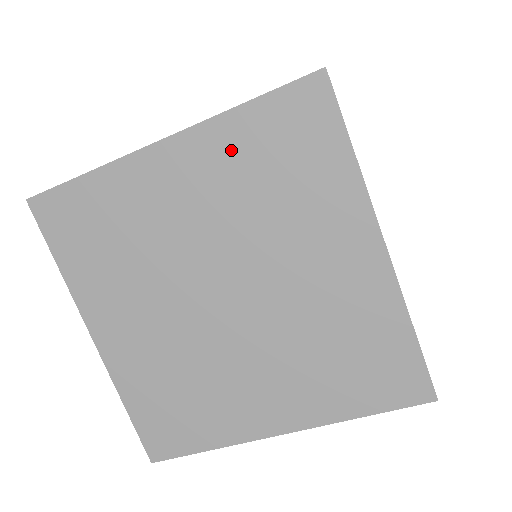
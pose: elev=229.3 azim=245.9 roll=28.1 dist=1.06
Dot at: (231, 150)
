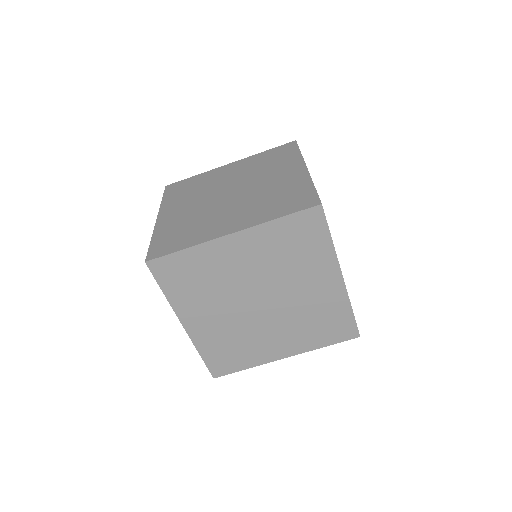
Dot at: (255, 160)
